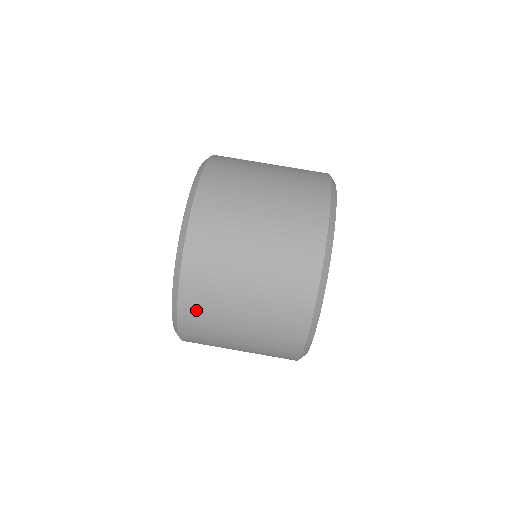
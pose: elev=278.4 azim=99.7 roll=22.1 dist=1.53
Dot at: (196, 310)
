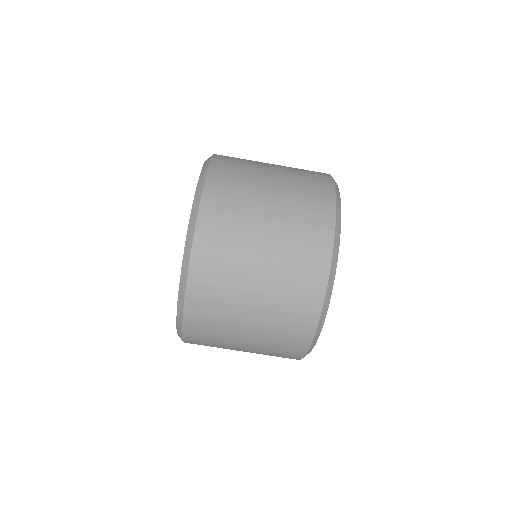
Dot at: (212, 251)
